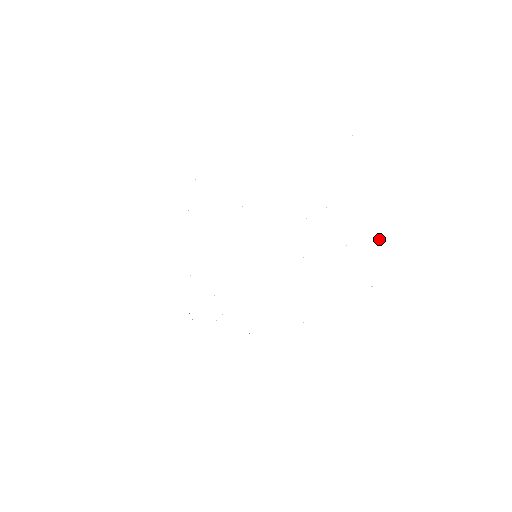
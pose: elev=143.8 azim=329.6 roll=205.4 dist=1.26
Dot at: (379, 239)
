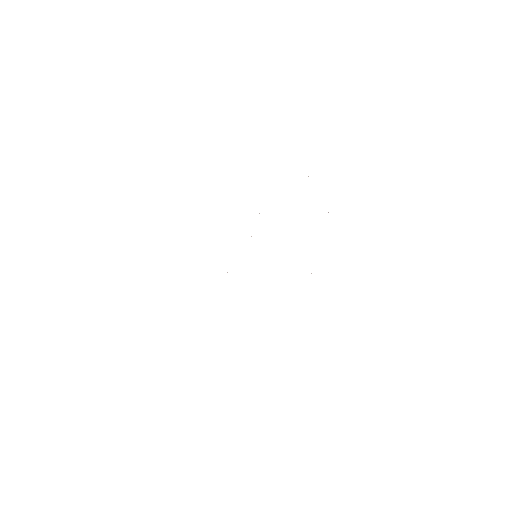
Dot at: occluded
